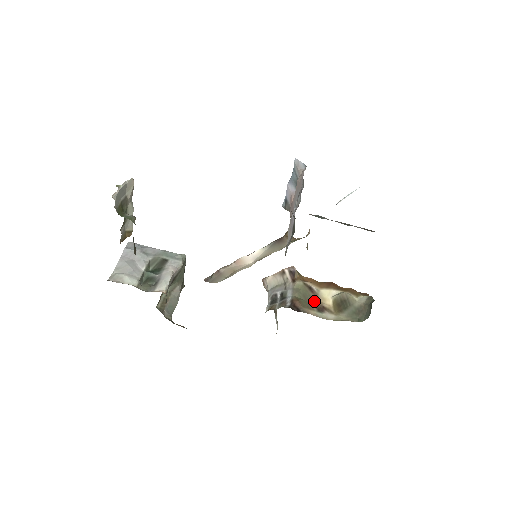
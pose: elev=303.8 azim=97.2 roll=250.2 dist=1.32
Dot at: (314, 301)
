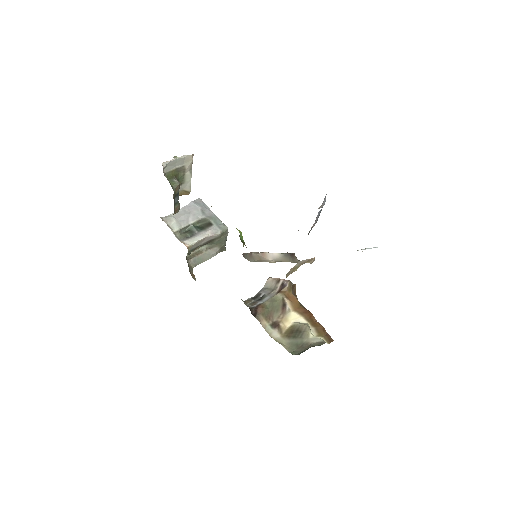
Dot at: (277, 316)
